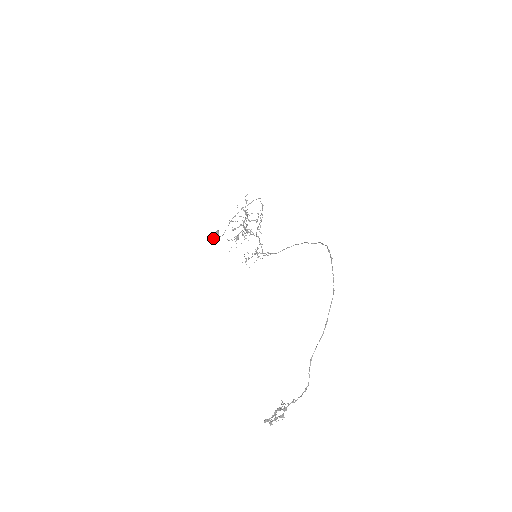
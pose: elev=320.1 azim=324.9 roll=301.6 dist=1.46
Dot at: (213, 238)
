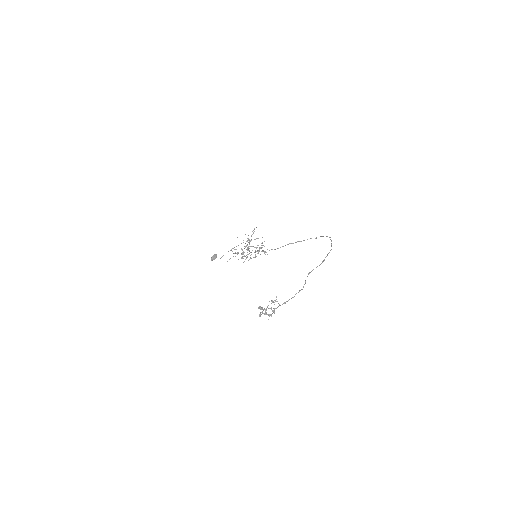
Dot at: (211, 258)
